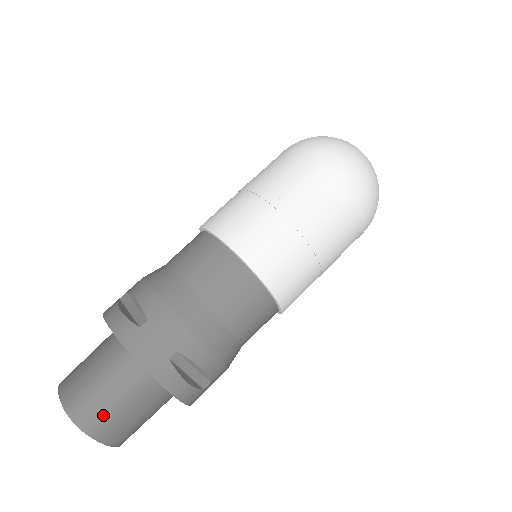
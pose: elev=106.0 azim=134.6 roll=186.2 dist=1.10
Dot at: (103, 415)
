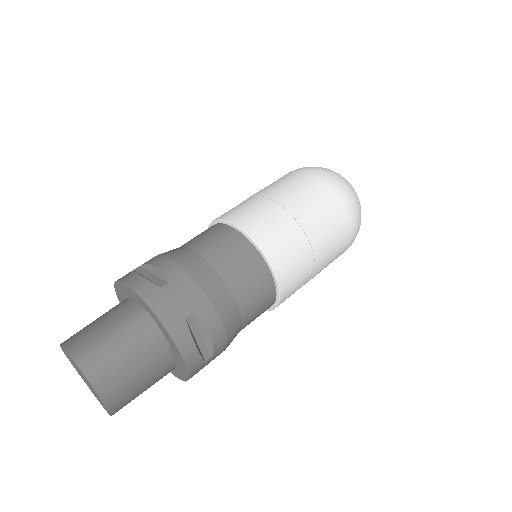
Dot at: (111, 368)
